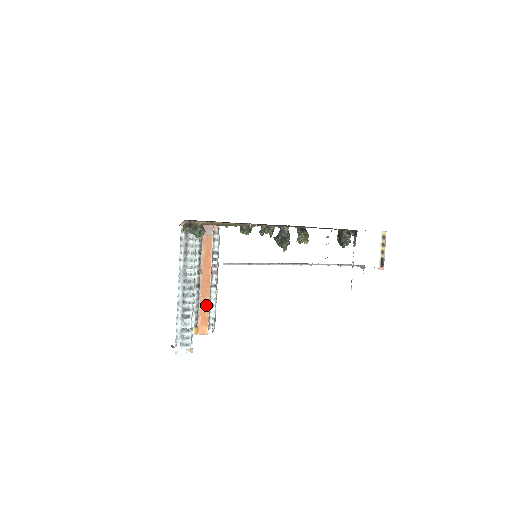
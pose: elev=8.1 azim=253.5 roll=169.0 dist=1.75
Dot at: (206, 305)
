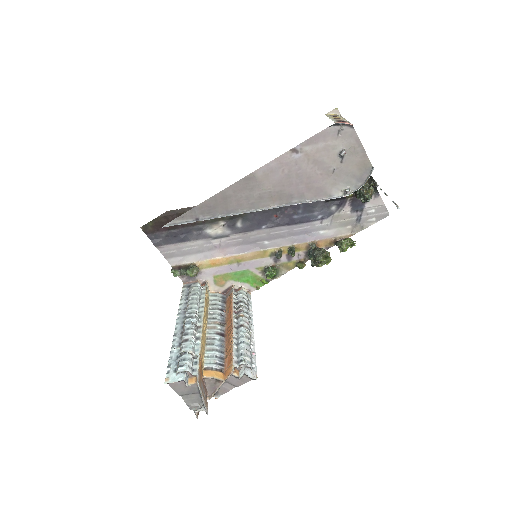
Dot at: (230, 345)
